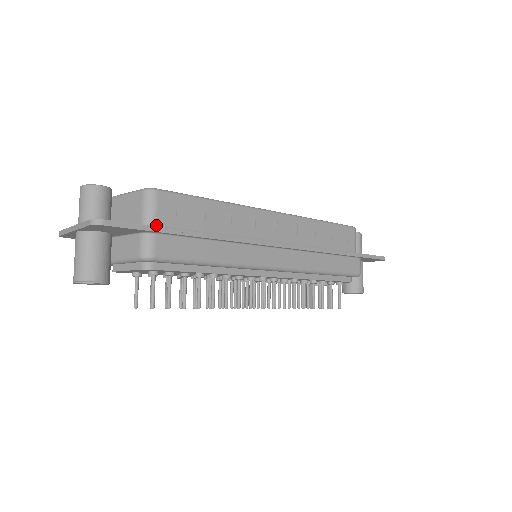
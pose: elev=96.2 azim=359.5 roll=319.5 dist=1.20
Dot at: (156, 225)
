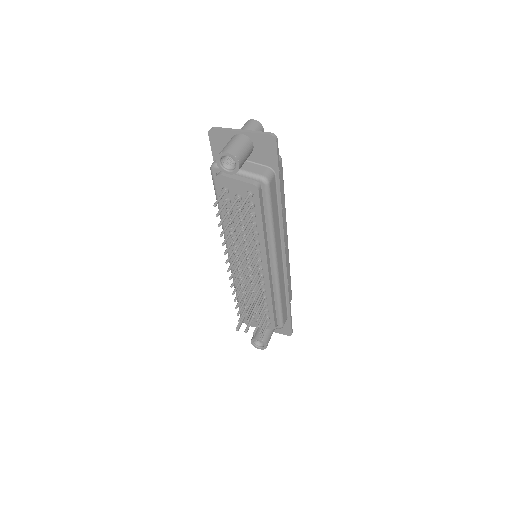
Dot at: occluded
